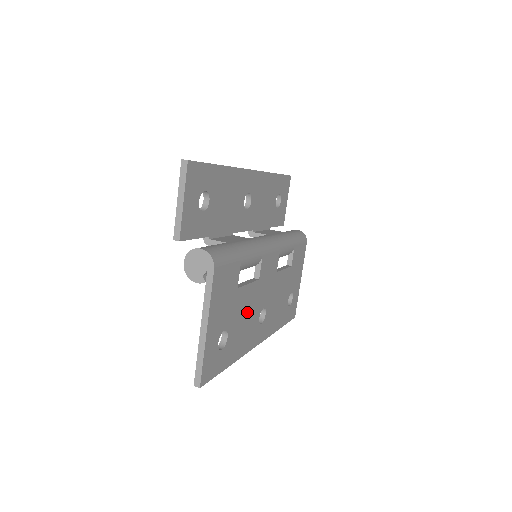
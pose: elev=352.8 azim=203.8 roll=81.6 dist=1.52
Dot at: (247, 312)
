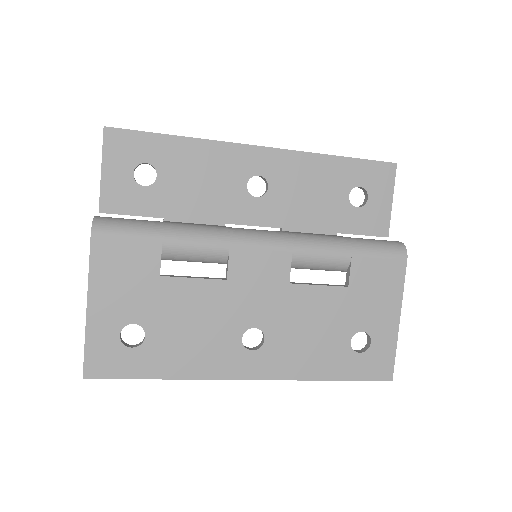
Dot at: (199, 318)
